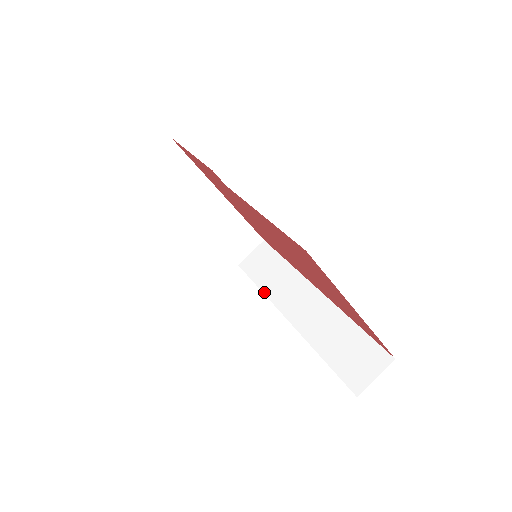
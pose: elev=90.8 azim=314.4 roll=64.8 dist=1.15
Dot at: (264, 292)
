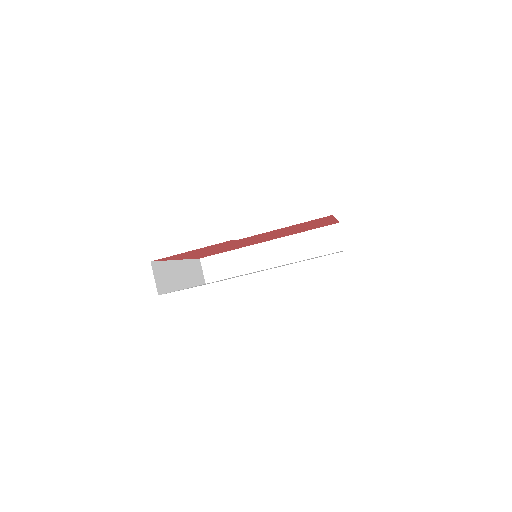
Dot at: (244, 274)
